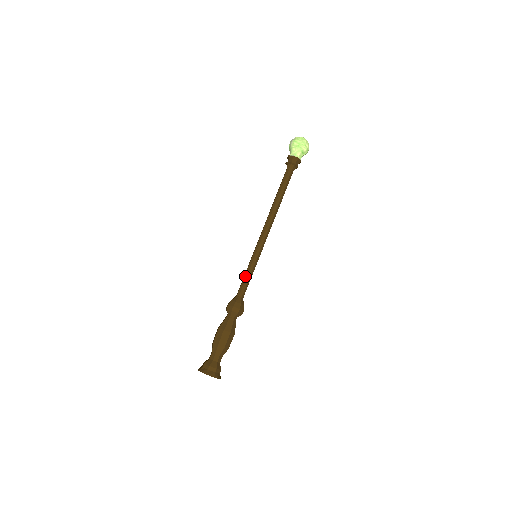
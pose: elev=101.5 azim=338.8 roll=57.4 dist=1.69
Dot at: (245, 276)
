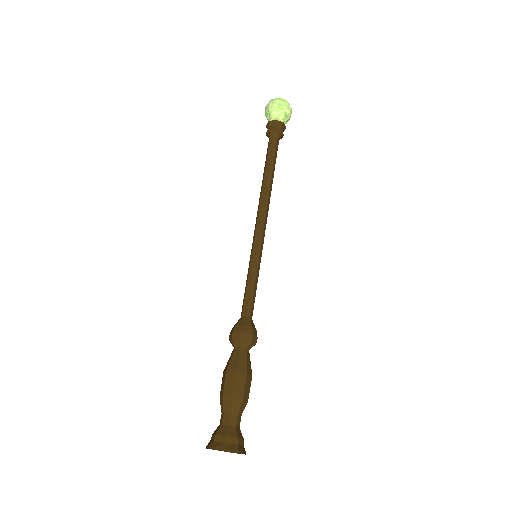
Dot at: (248, 286)
